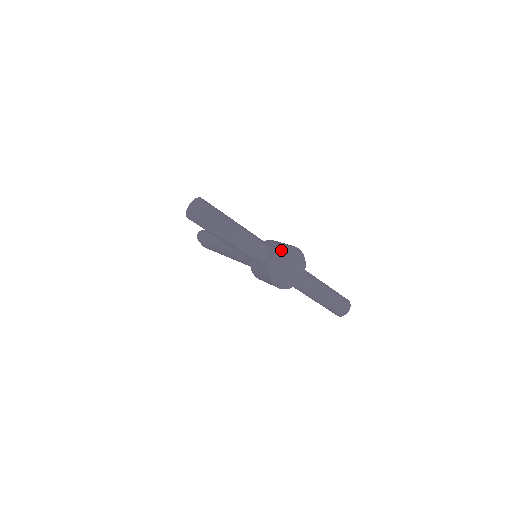
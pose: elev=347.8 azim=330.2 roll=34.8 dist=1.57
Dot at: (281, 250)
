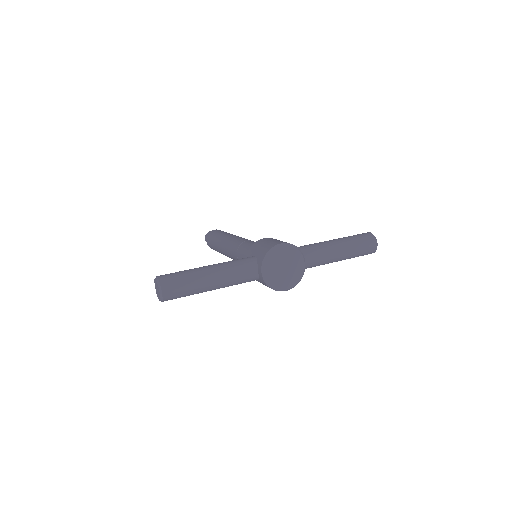
Dot at: (265, 260)
